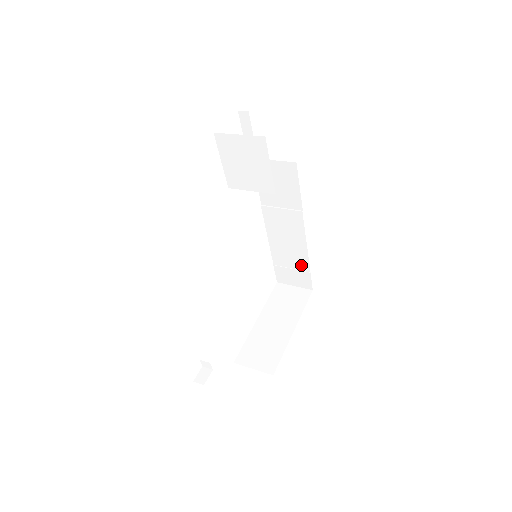
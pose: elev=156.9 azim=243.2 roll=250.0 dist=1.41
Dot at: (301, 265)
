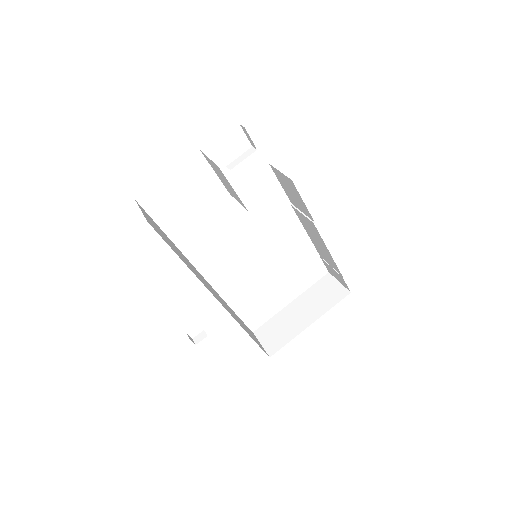
Dot at: (335, 267)
